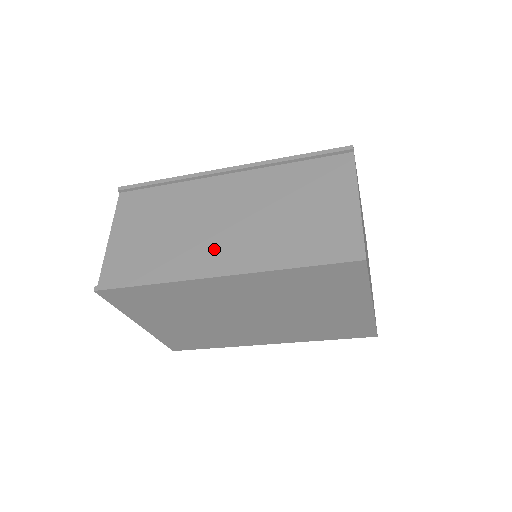
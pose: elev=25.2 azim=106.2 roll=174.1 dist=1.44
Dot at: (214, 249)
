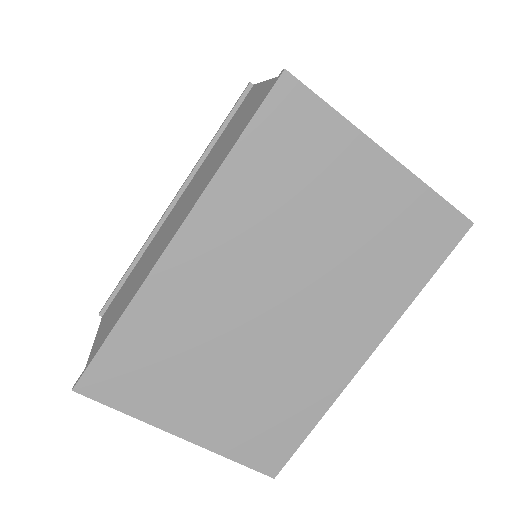
Dot at: (169, 240)
